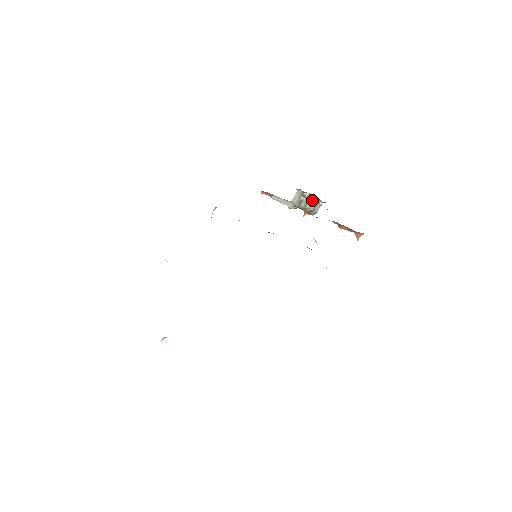
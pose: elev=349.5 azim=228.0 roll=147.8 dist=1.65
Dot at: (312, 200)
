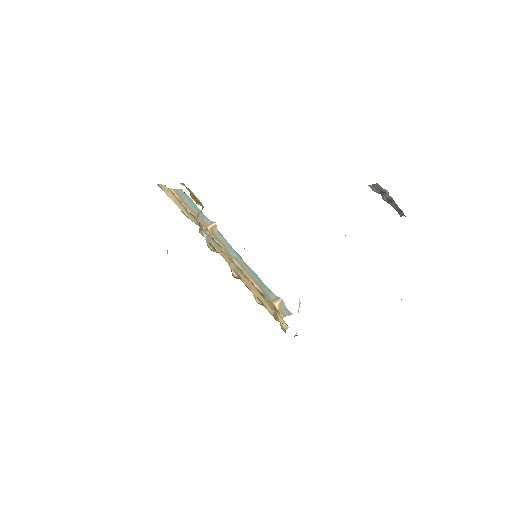
Dot at: (395, 204)
